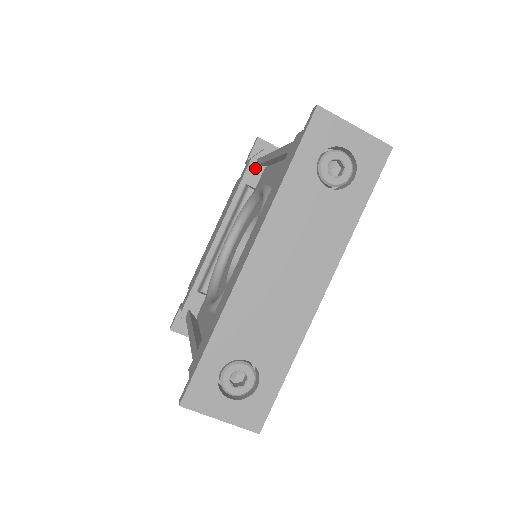
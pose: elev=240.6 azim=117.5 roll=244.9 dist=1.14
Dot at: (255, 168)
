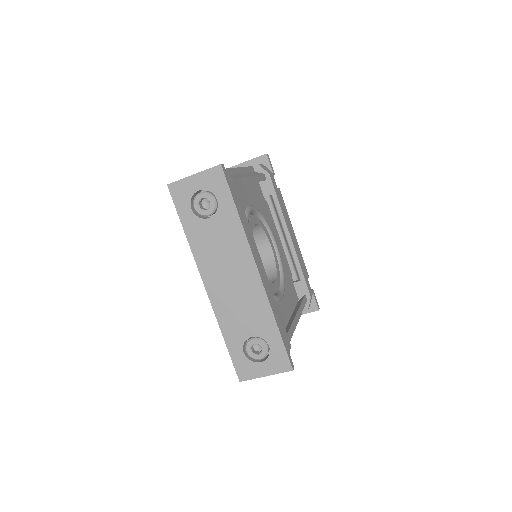
Dot at: occluded
